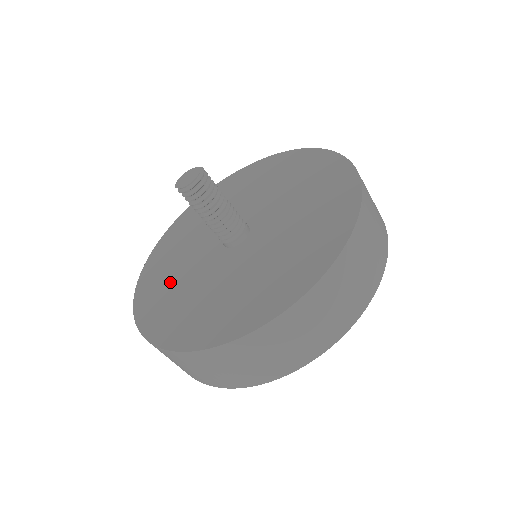
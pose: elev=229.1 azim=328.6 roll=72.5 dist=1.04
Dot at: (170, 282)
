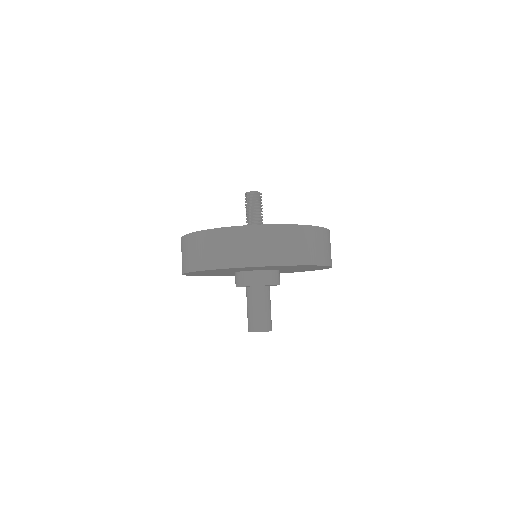
Dot at: occluded
